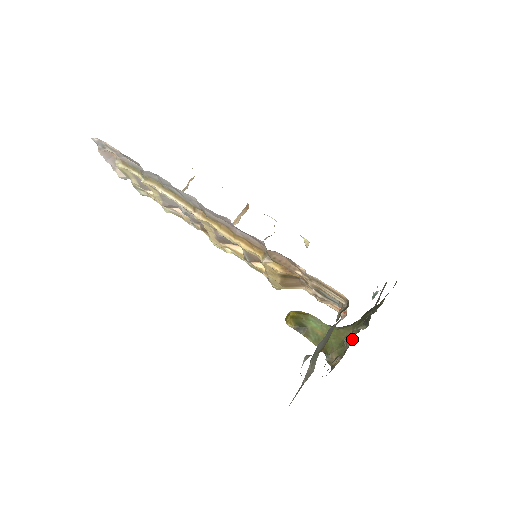
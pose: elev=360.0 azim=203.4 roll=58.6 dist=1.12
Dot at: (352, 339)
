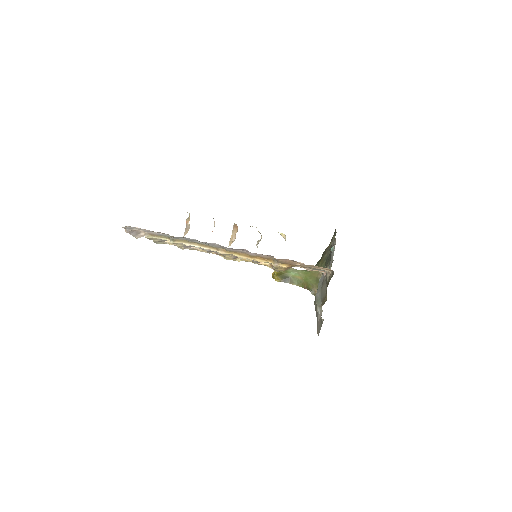
Dot at: occluded
